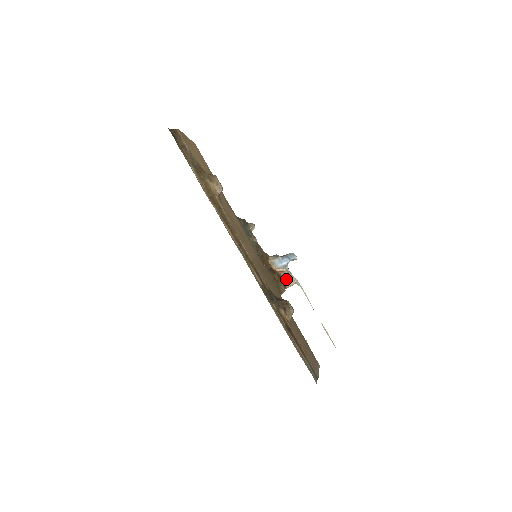
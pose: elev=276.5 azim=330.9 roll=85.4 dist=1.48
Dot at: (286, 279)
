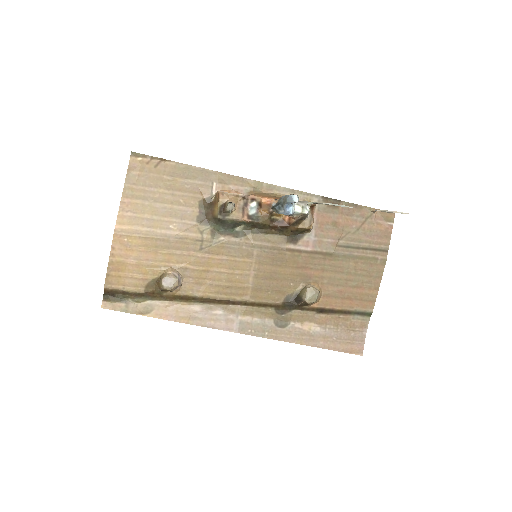
Dot at: (304, 216)
